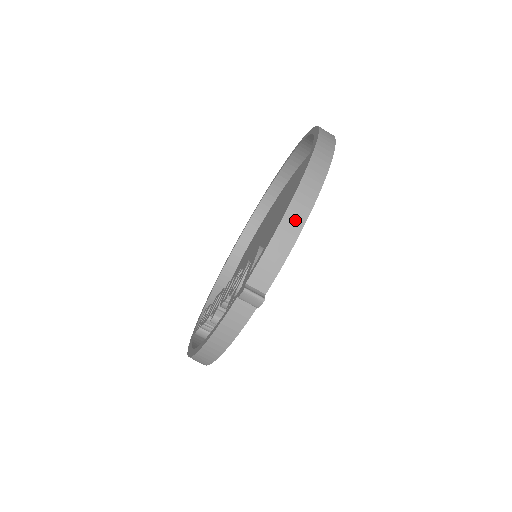
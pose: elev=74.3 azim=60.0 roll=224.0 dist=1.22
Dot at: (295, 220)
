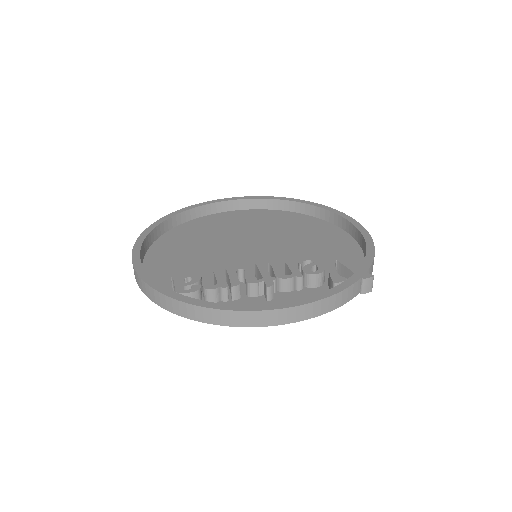
Dot at: occluded
